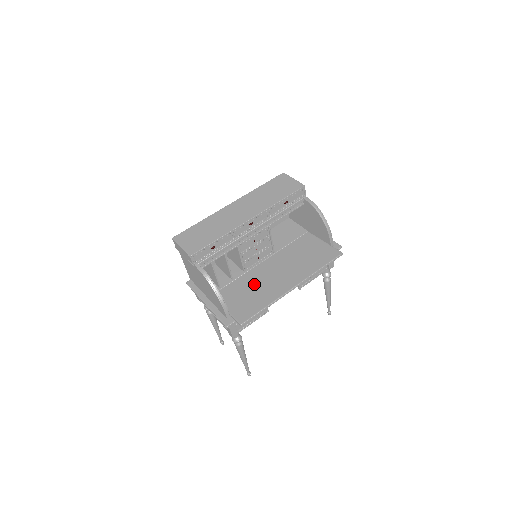
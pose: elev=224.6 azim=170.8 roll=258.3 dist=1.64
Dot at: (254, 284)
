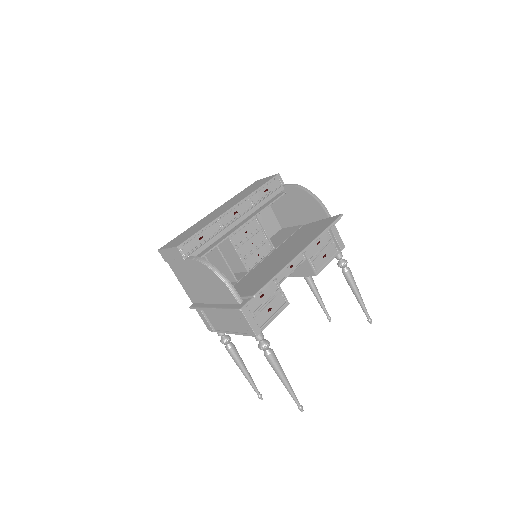
Dot at: (260, 271)
